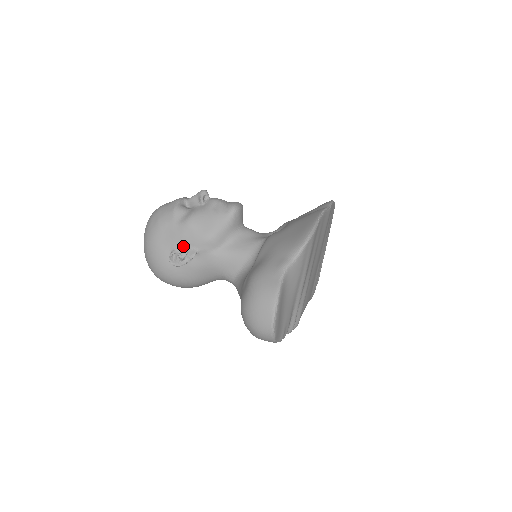
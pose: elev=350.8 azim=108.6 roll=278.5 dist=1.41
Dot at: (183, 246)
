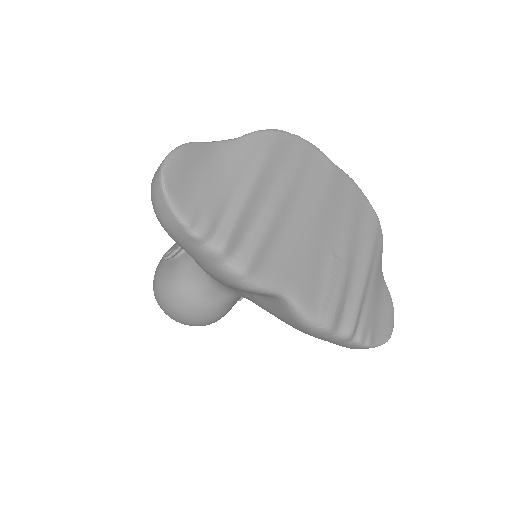
Dot at: occluded
